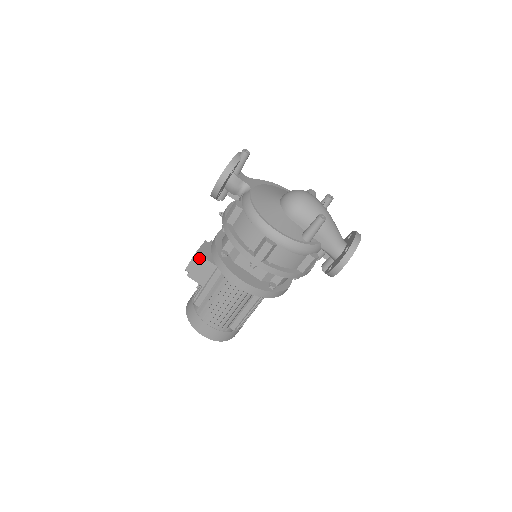
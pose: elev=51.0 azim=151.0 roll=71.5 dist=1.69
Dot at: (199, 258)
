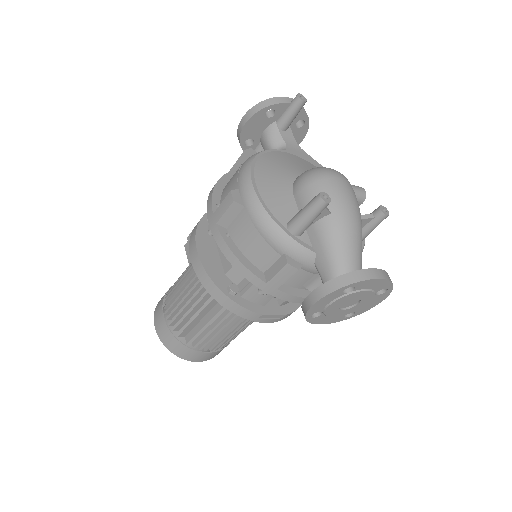
Dot at: occluded
